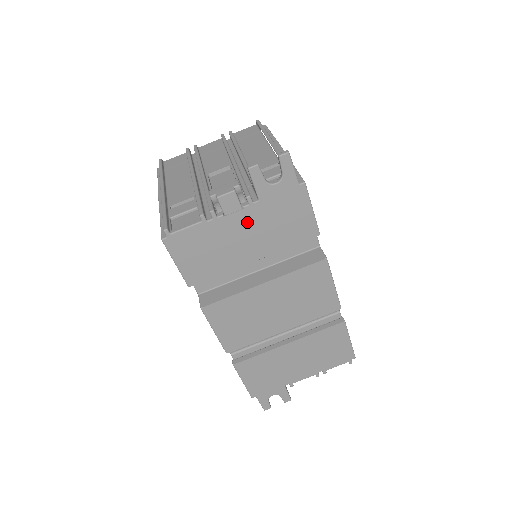
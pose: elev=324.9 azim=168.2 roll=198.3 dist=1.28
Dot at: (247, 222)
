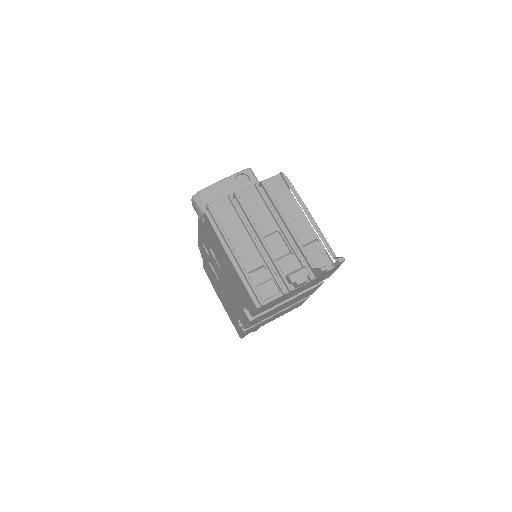
Dot at: (303, 287)
